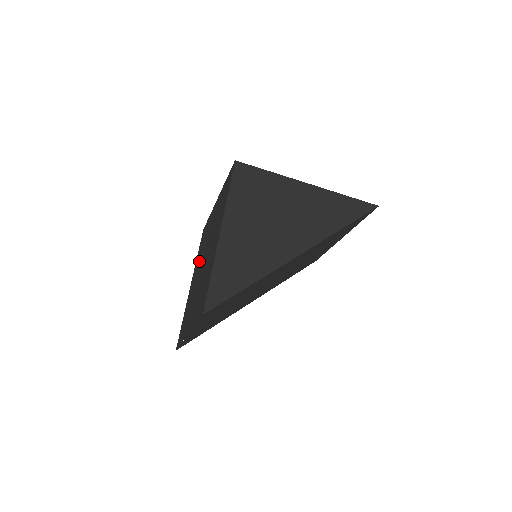
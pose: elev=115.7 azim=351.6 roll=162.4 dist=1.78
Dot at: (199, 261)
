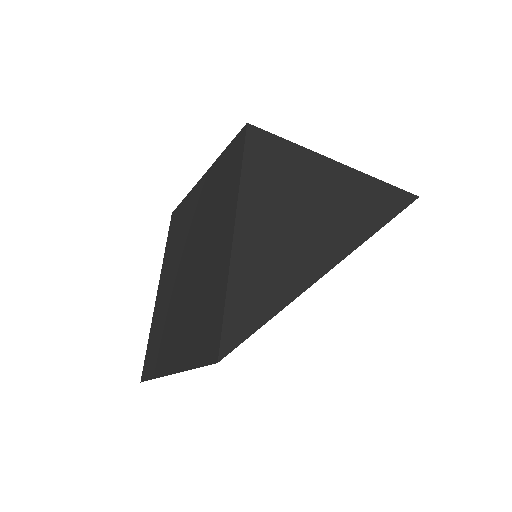
Dot at: (174, 260)
